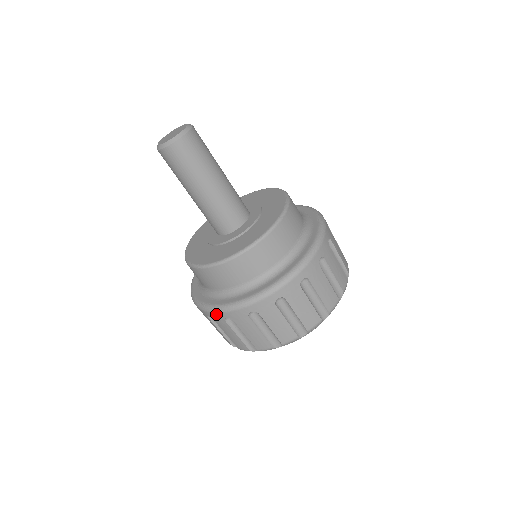
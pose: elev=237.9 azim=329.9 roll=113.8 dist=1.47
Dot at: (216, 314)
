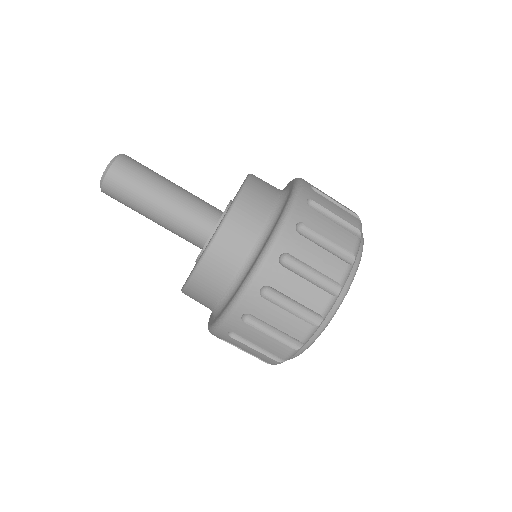
Dot at: (230, 319)
